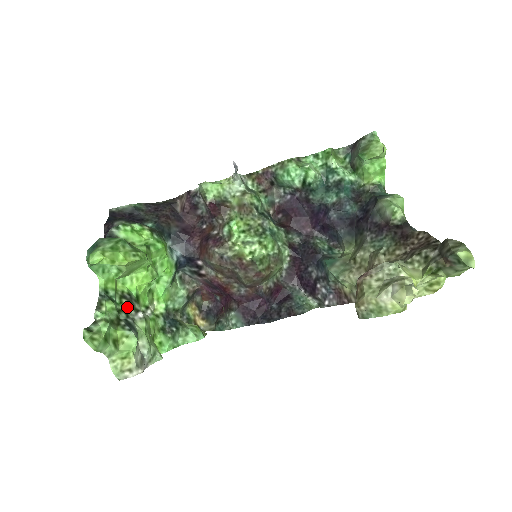
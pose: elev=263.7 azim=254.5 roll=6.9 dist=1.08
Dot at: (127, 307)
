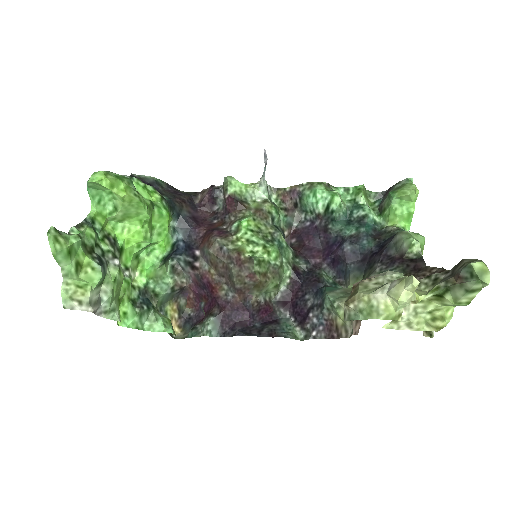
Dot at: (107, 247)
